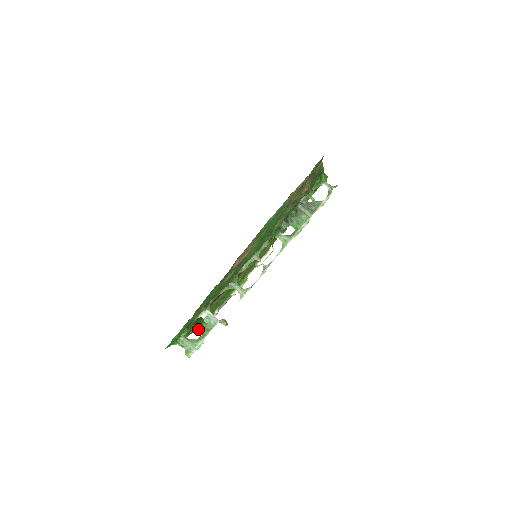
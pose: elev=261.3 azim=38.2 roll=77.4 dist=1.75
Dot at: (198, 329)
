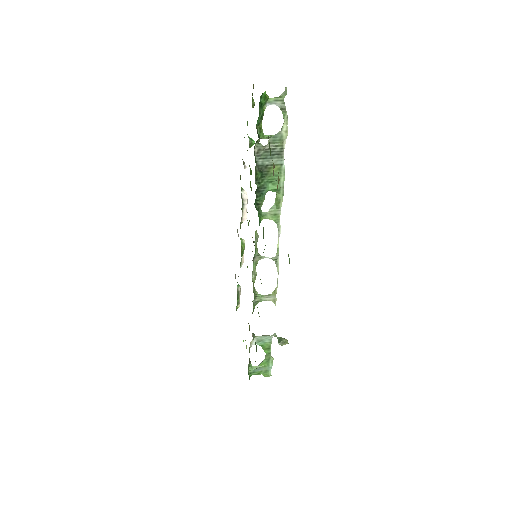
Dot at: occluded
